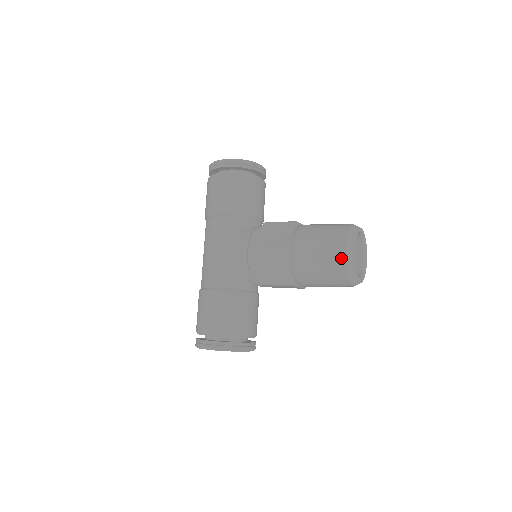
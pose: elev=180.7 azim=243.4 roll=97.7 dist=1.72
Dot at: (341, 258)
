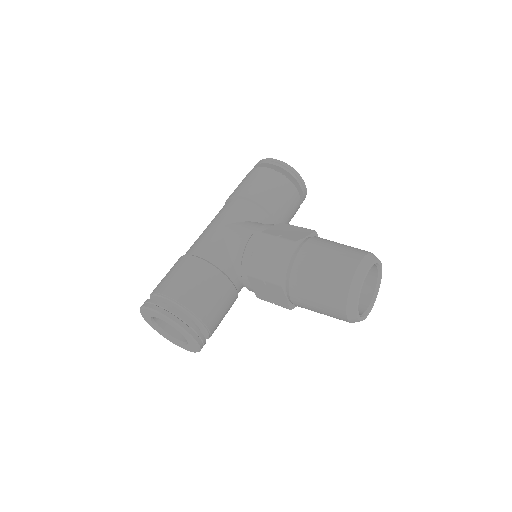
Dot at: (350, 270)
